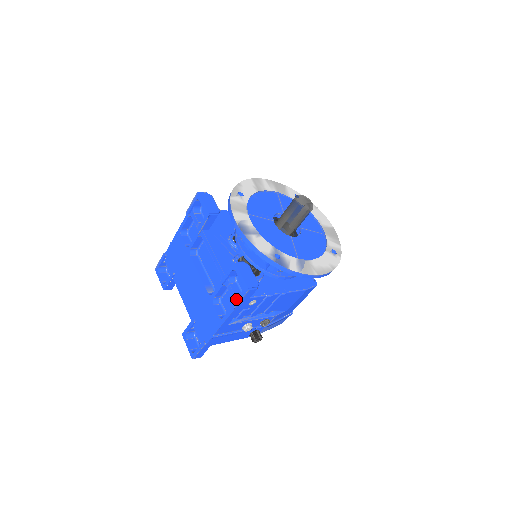
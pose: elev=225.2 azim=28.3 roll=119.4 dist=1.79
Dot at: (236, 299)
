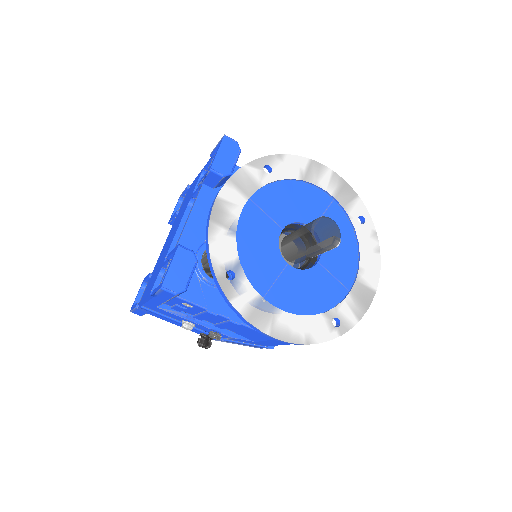
Dot at: (156, 288)
